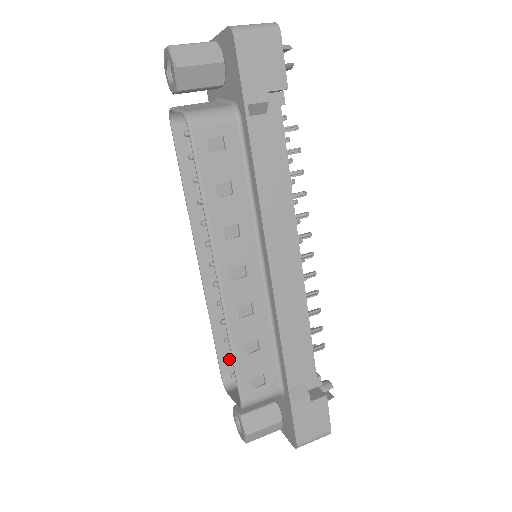
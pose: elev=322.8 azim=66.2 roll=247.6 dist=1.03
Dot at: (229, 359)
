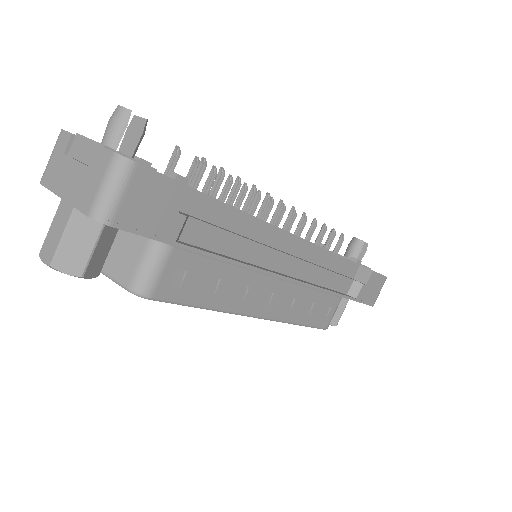
Dot at: occluded
